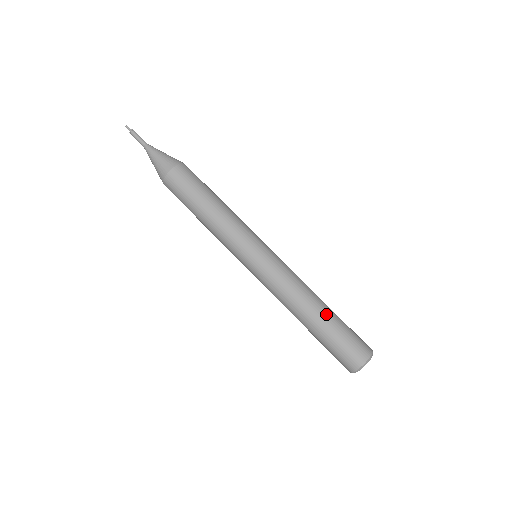
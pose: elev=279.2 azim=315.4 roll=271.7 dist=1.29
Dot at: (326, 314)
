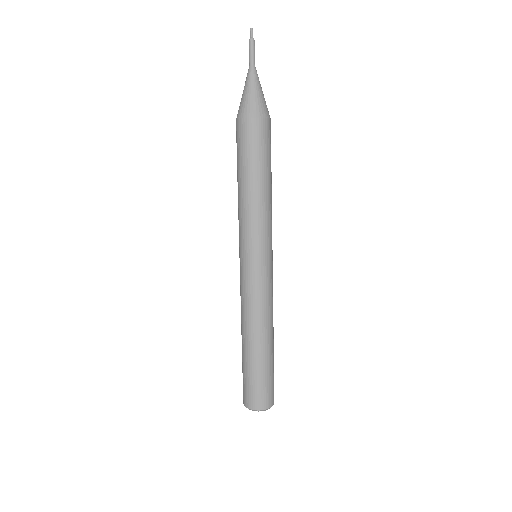
Dot at: (249, 353)
